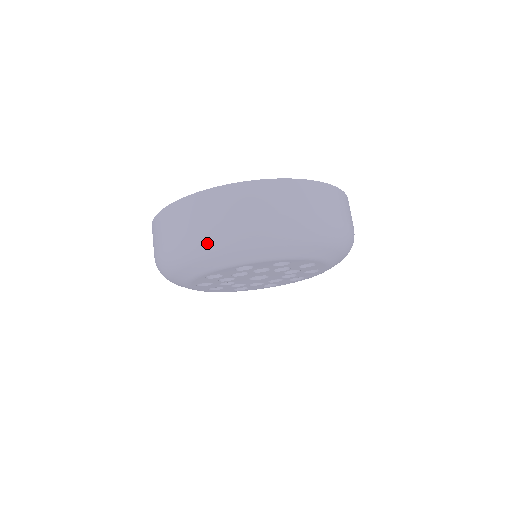
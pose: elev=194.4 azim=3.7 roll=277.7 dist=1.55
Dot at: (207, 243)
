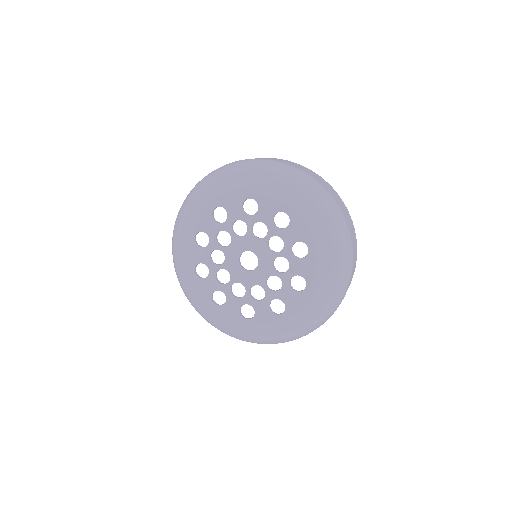
Dot at: (297, 174)
